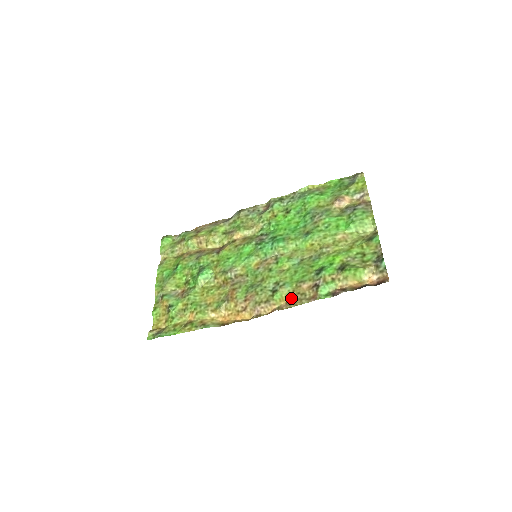
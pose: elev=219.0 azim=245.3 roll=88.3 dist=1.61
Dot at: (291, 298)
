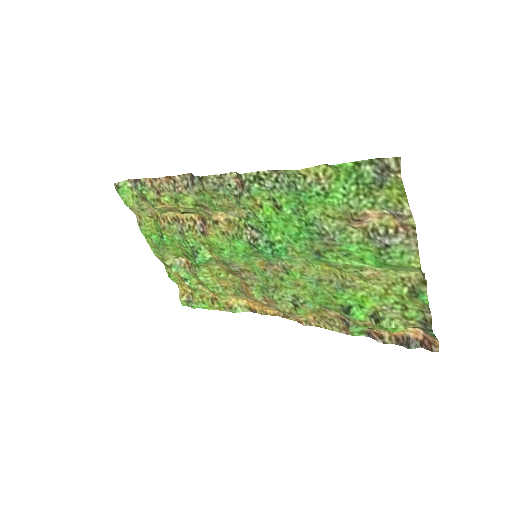
Dot at: (318, 316)
